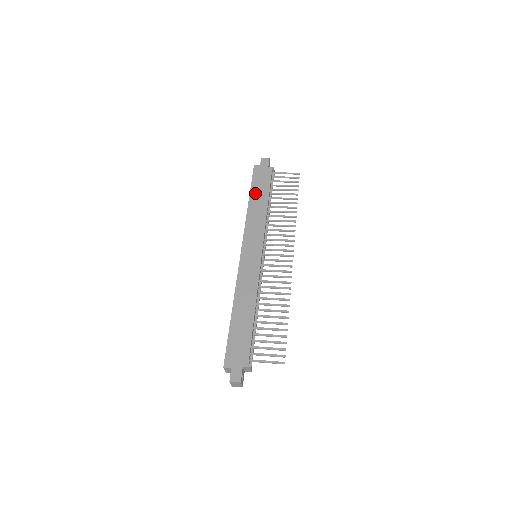
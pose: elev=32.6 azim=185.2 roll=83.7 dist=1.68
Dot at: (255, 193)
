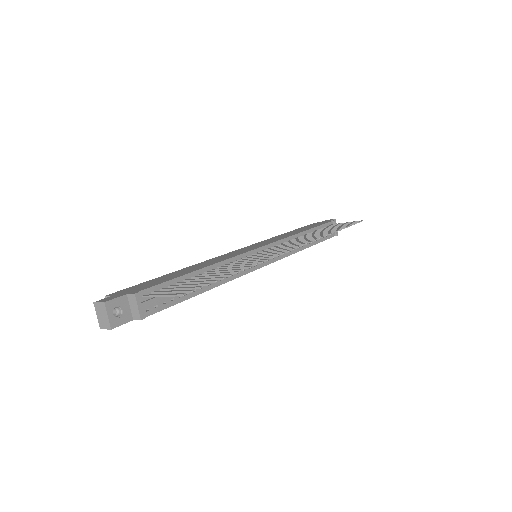
Dot at: (297, 230)
